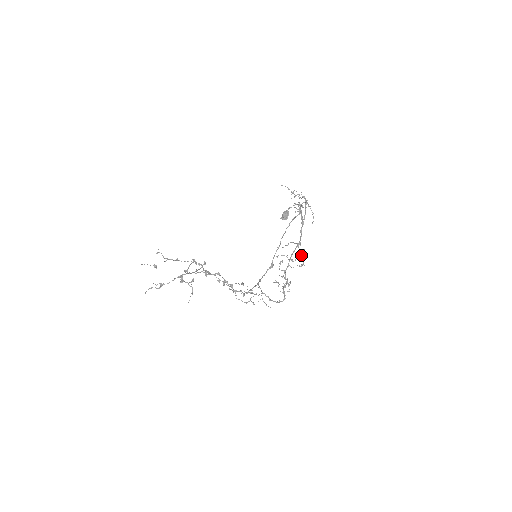
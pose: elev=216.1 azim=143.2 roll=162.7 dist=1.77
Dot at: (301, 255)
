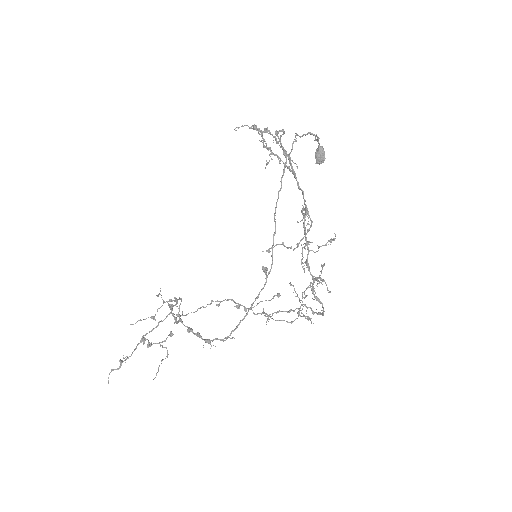
Dot at: (307, 231)
